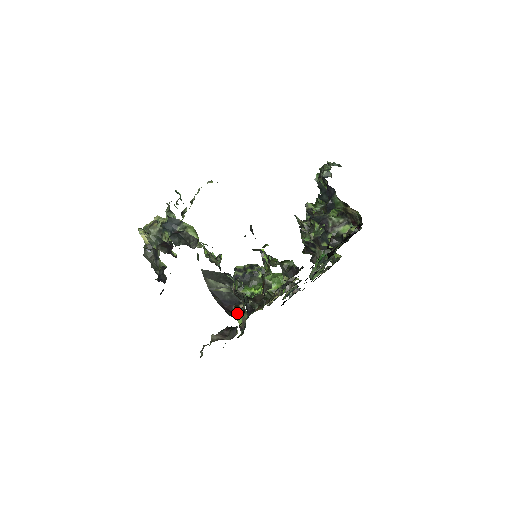
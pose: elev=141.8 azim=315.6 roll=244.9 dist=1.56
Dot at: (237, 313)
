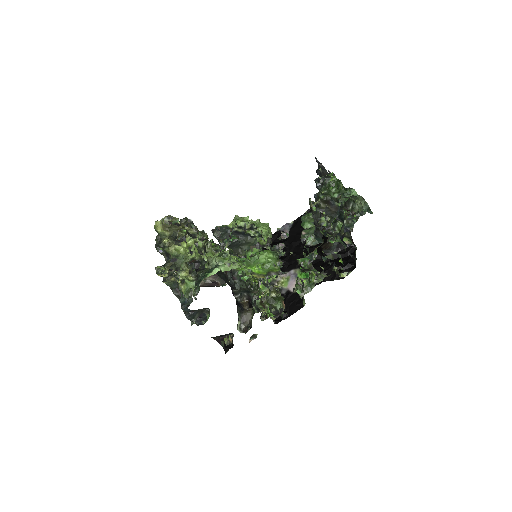
Dot at: occluded
